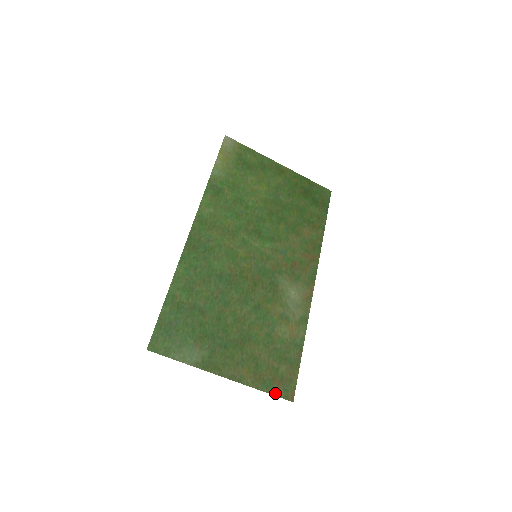
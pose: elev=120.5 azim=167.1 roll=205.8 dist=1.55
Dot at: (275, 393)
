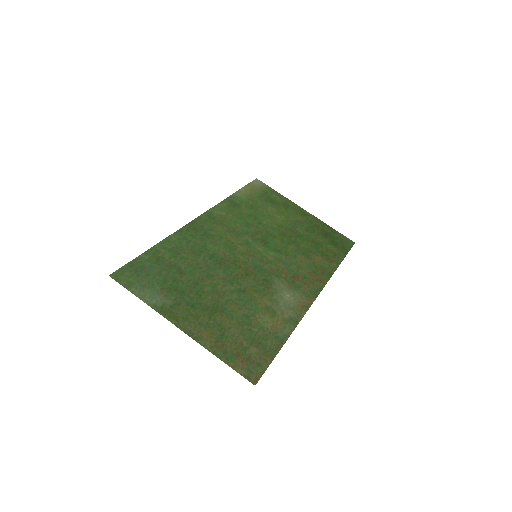
Dot at: (235, 367)
